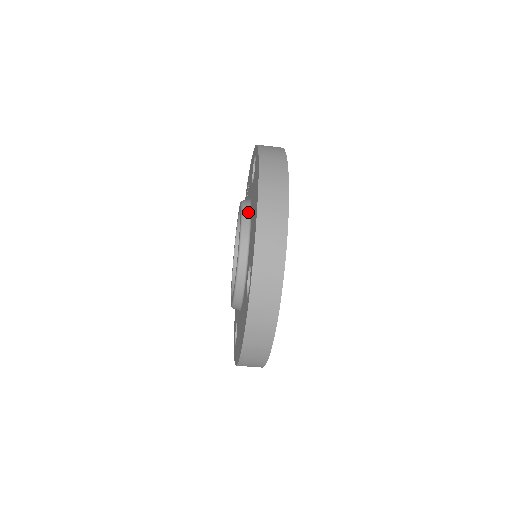
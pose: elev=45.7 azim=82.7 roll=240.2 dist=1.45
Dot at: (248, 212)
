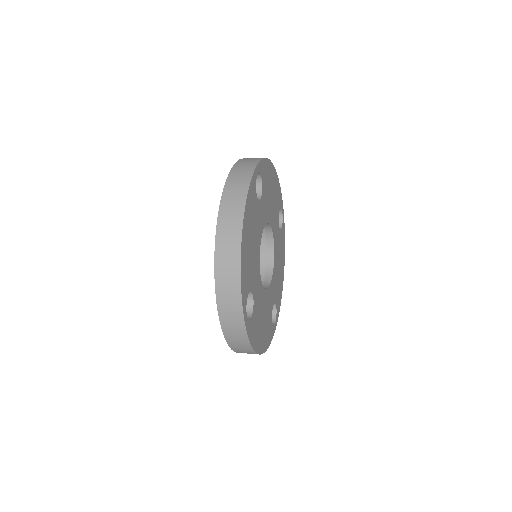
Dot at: occluded
